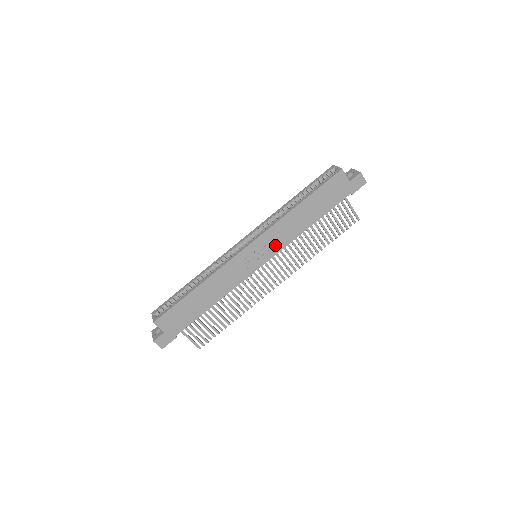
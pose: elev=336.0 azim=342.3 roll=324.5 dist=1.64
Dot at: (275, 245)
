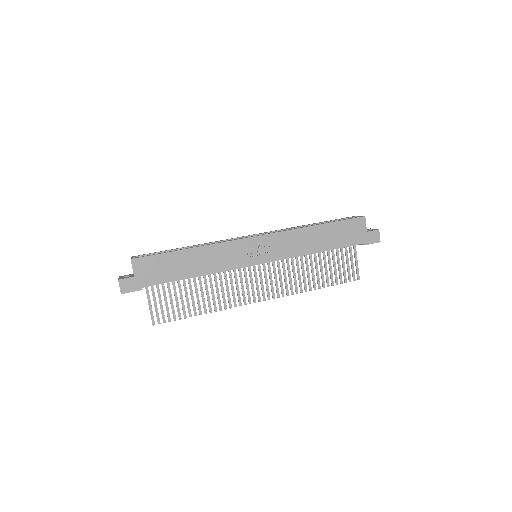
Dot at: (279, 251)
